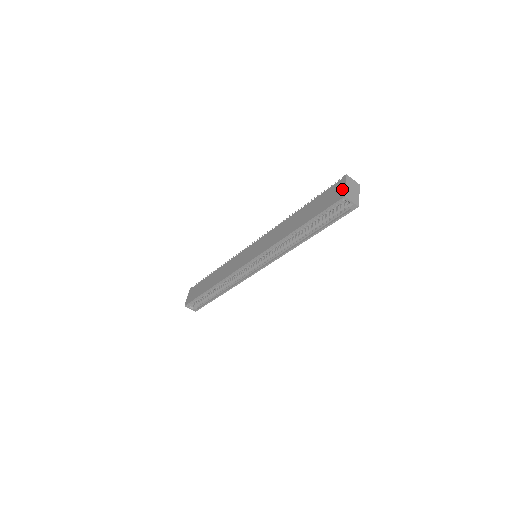
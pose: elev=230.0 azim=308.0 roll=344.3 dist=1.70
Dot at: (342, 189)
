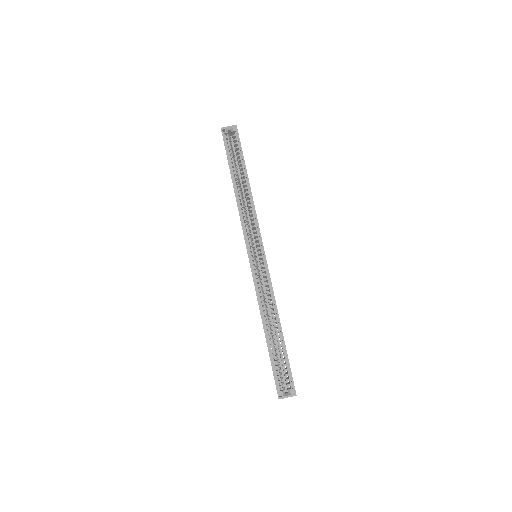
Dot at: occluded
